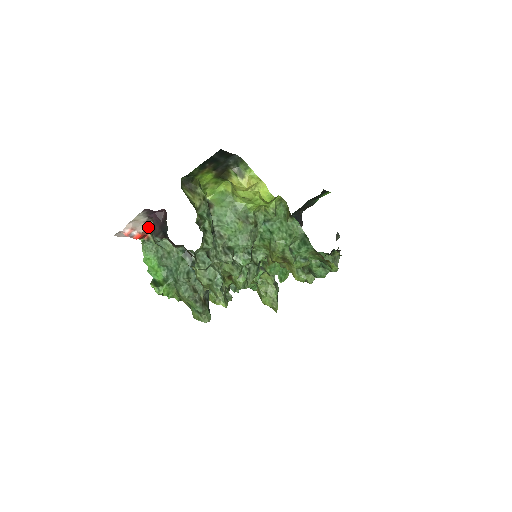
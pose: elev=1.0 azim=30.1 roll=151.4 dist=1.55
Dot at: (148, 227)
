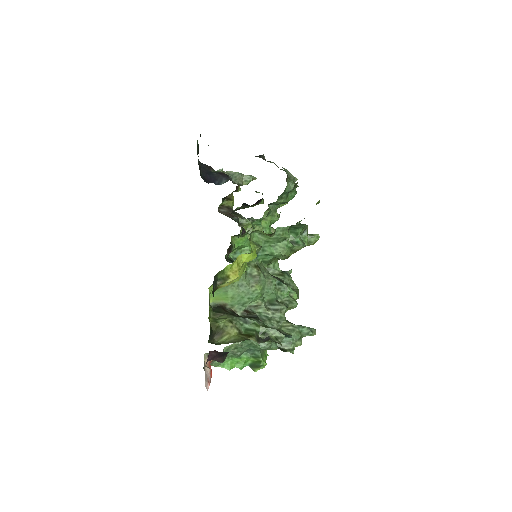
Dot at: (205, 361)
